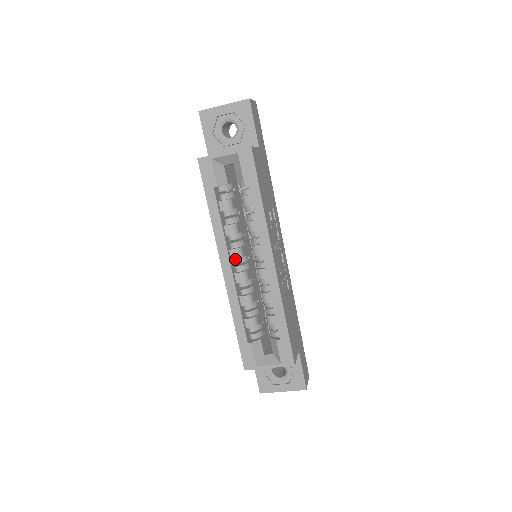
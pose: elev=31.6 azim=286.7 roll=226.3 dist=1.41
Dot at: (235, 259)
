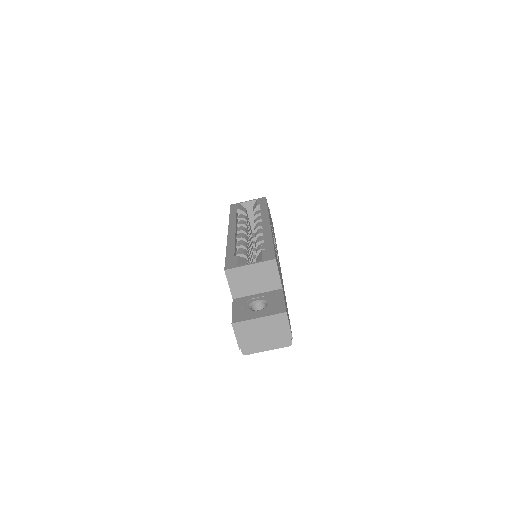
Dot at: (240, 233)
